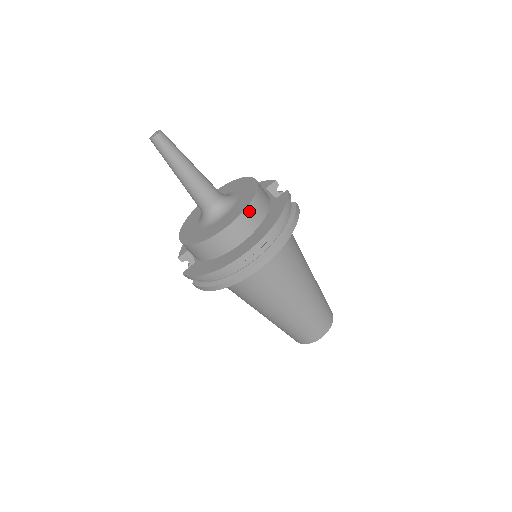
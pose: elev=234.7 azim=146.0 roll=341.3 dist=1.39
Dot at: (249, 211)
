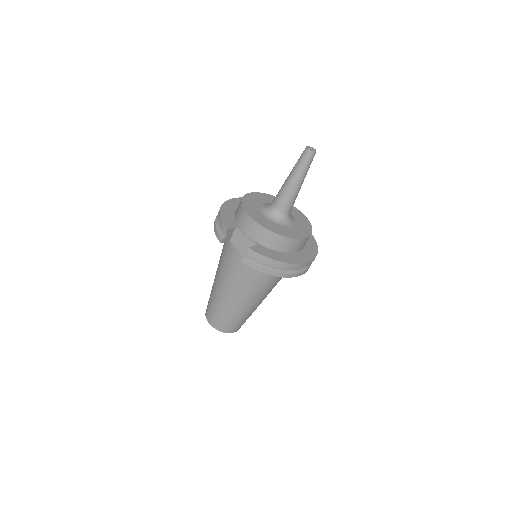
Dot at: occluded
